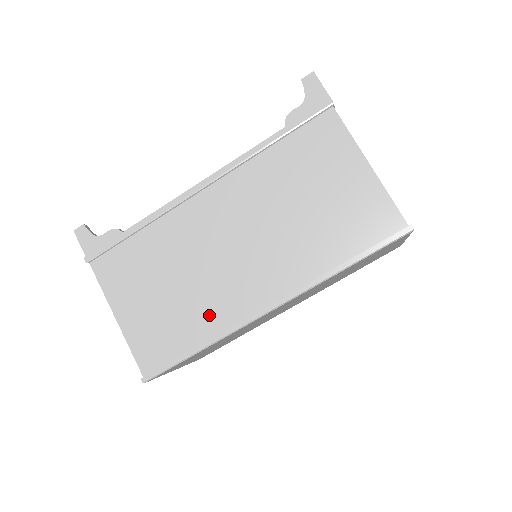
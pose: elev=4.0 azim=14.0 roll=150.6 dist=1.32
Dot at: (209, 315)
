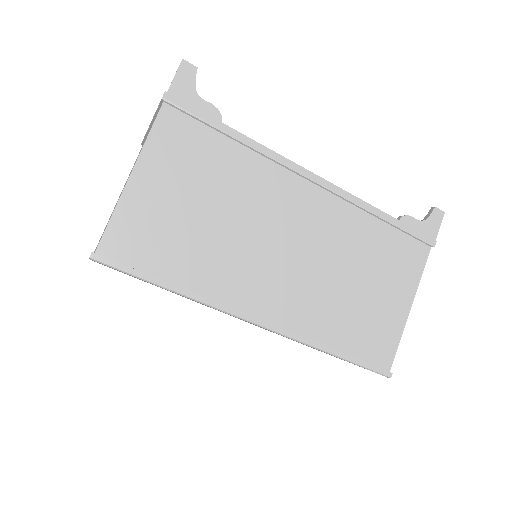
Dot at: (212, 273)
